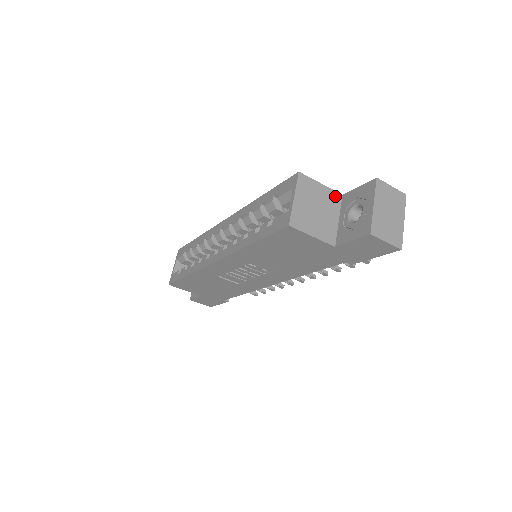
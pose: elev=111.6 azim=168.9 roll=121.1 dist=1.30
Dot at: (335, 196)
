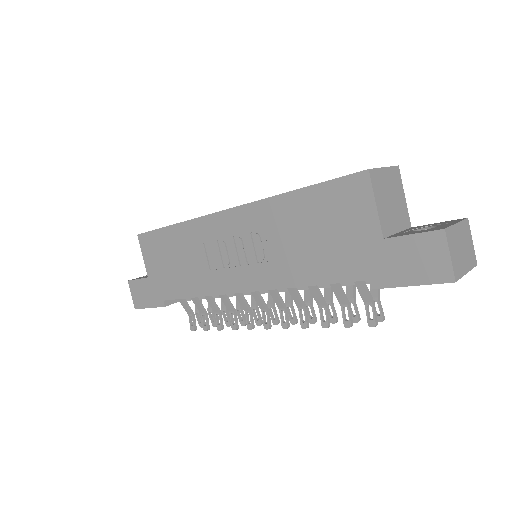
Dot at: (407, 218)
